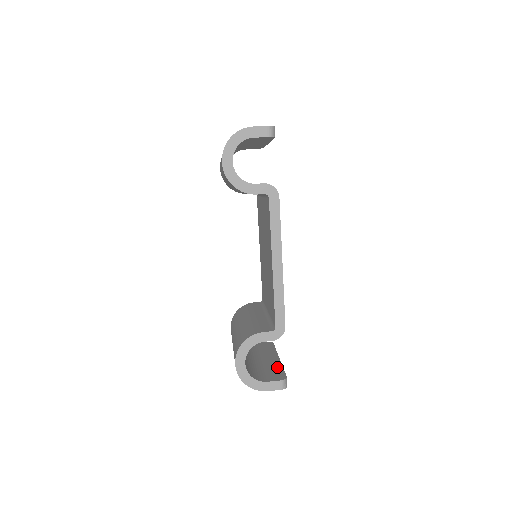
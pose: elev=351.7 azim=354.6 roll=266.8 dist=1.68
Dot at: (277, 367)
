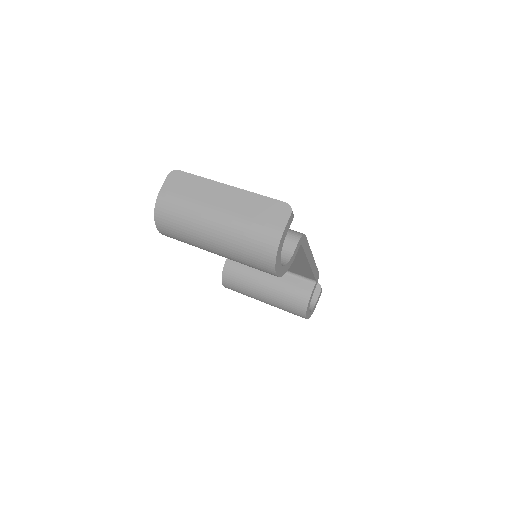
Dot at: occluded
